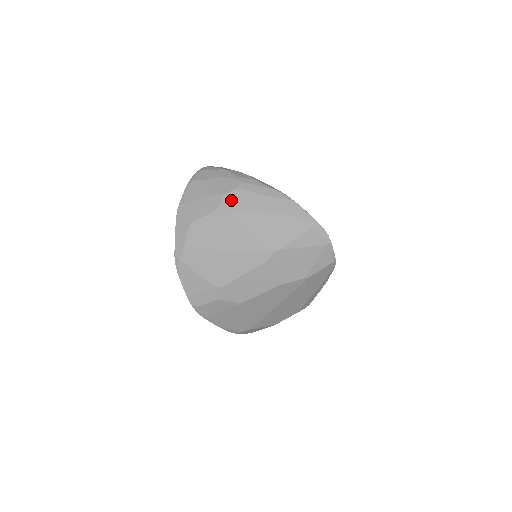
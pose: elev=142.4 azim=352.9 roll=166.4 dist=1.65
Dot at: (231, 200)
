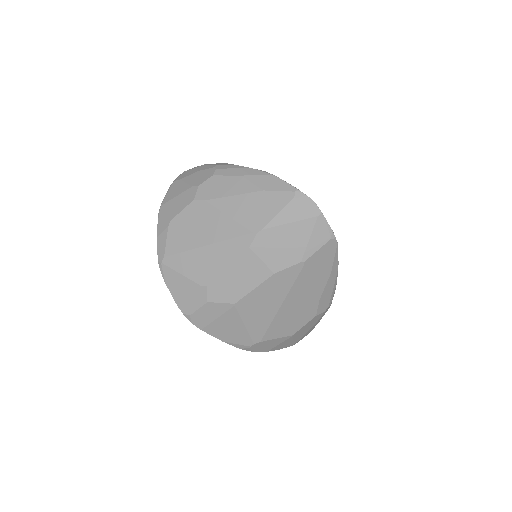
Dot at: (207, 188)
